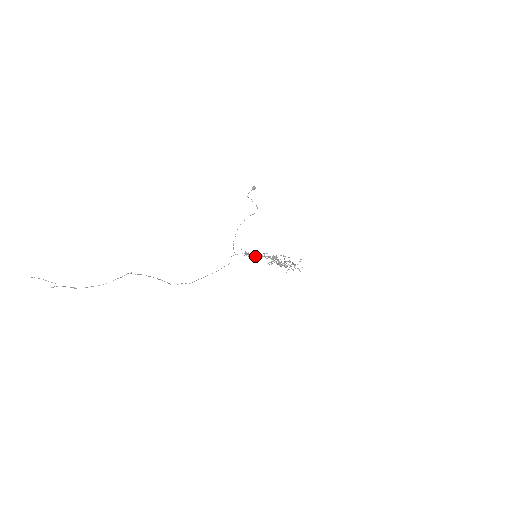
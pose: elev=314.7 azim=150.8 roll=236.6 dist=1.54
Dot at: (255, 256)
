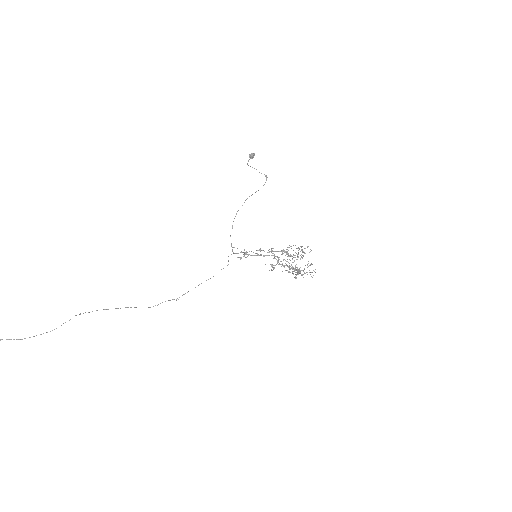
Dot at: (256, 255)
